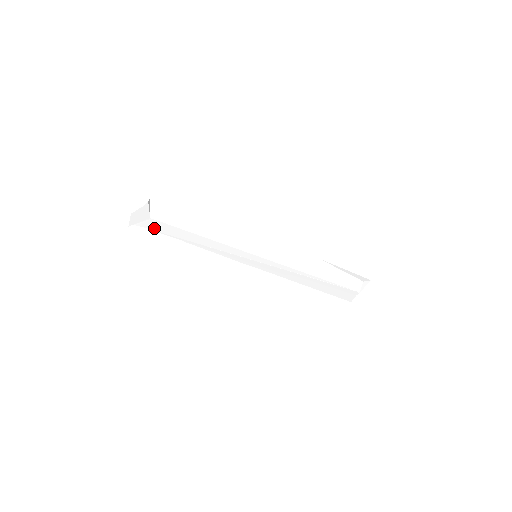
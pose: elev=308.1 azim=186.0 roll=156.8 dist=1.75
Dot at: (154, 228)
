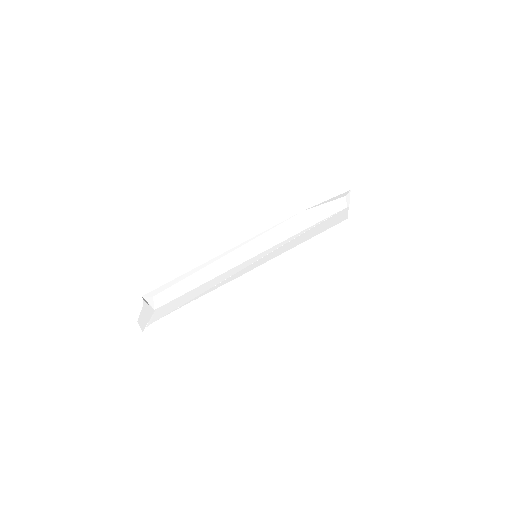
Dot at: (164, 314)
